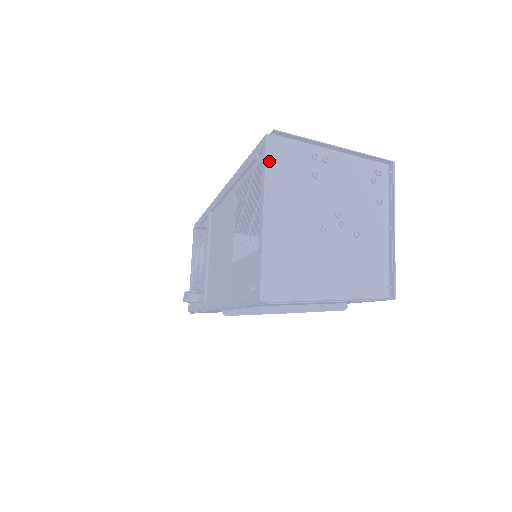
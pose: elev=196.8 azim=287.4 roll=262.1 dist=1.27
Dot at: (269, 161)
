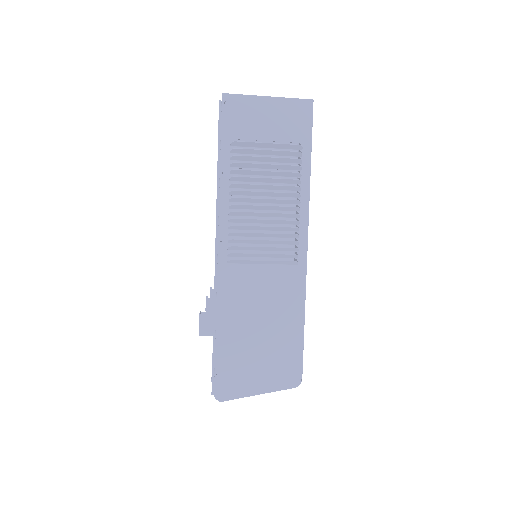
Dot at: occluded
